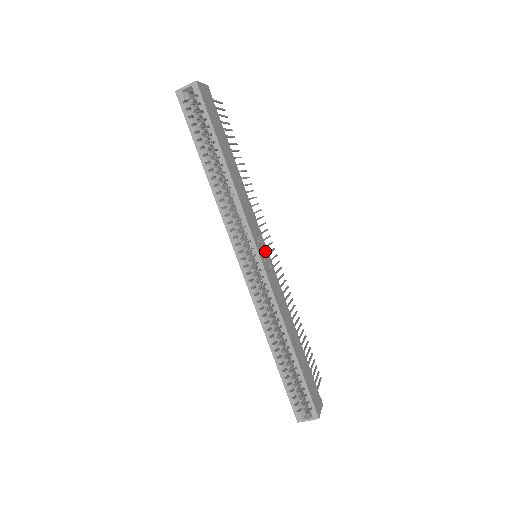
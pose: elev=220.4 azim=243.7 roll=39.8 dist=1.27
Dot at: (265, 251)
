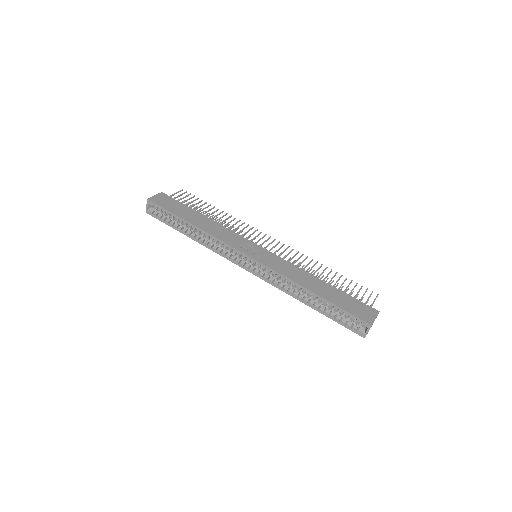
Dot at: (256, 249)
